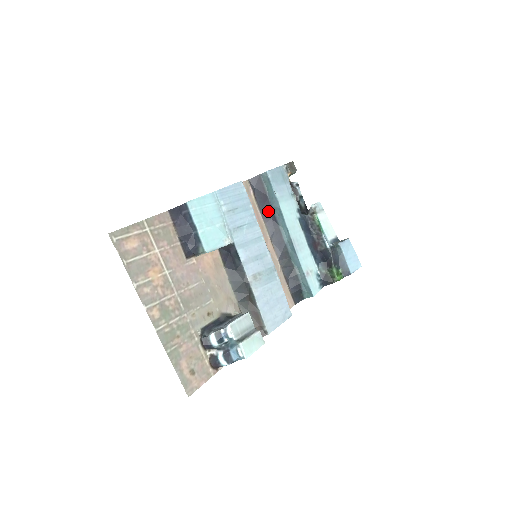
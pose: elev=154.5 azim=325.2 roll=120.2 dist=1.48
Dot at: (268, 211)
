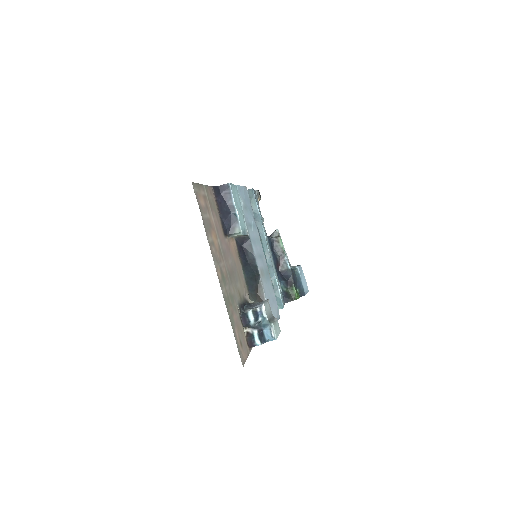
Dot at: occluded
